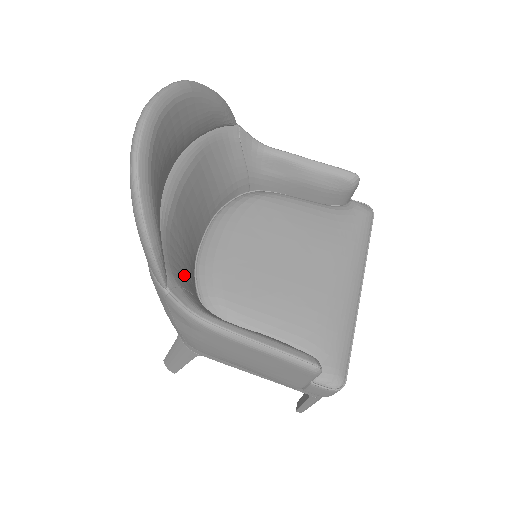
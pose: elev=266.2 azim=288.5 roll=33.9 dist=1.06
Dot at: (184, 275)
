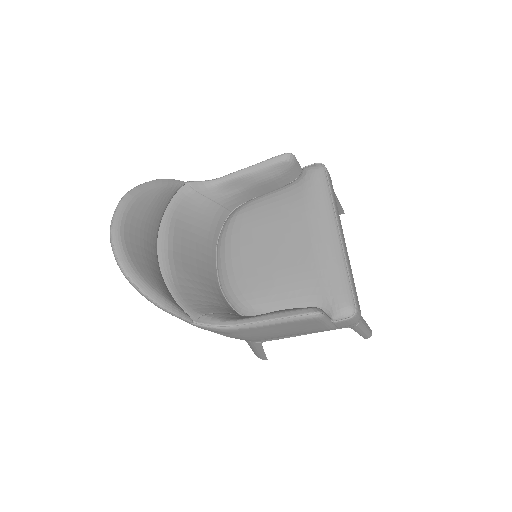
Dot at: (206, 304)
